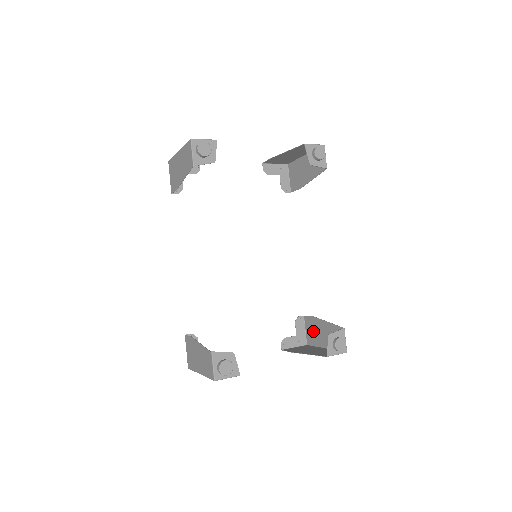
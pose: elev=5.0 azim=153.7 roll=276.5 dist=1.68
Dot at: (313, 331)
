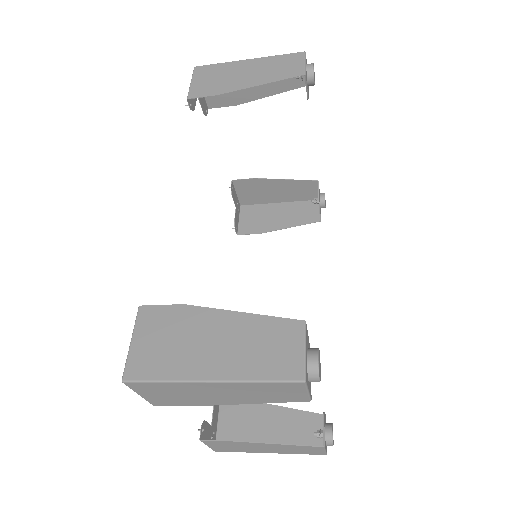
Dot at: (240, 424)
